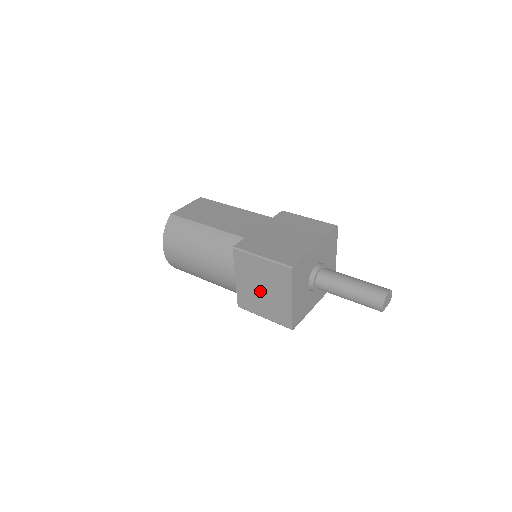
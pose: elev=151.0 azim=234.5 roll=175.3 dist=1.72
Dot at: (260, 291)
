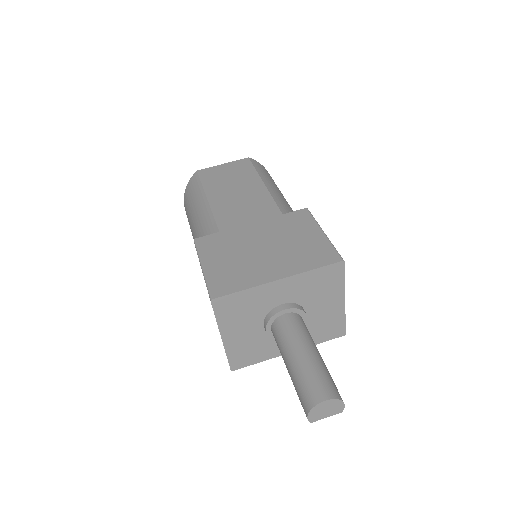
Dot at: occluded
